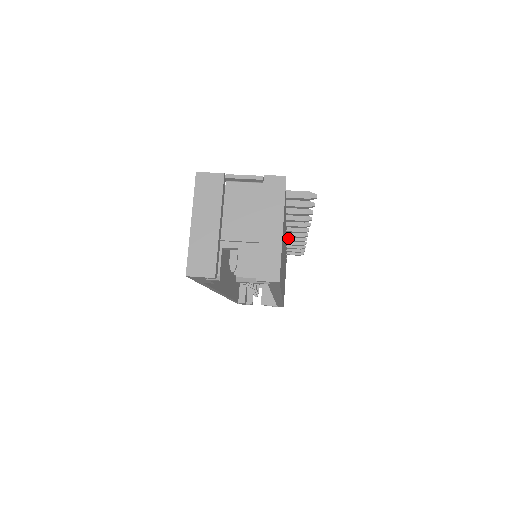
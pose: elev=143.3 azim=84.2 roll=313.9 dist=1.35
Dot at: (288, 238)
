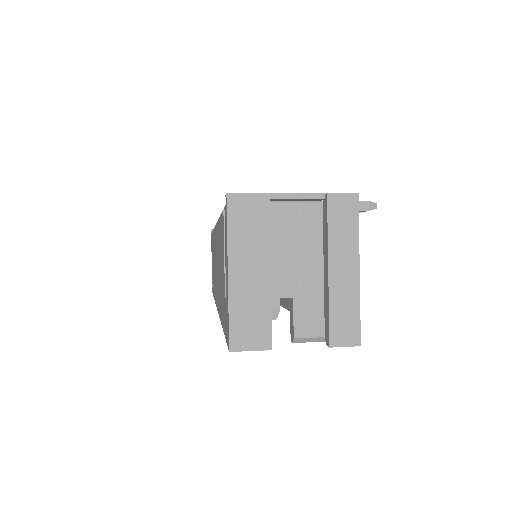
Dot at: occluded
